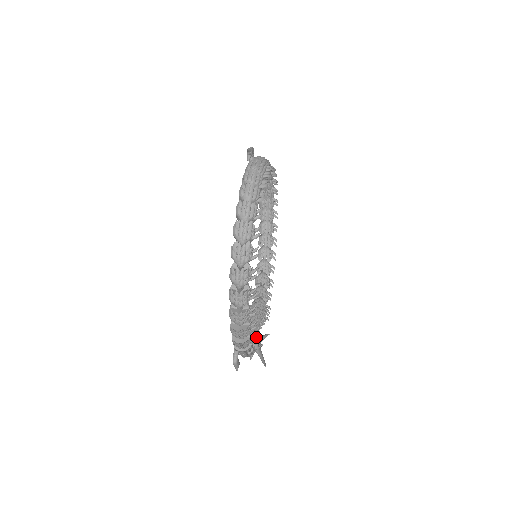
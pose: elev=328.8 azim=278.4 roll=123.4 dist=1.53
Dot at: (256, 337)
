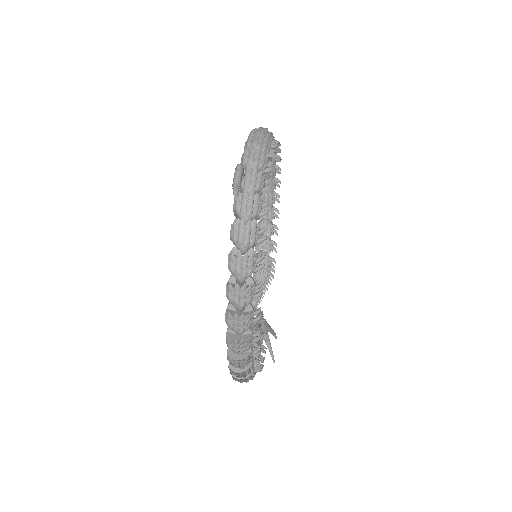
Dot at: (262, 366)
